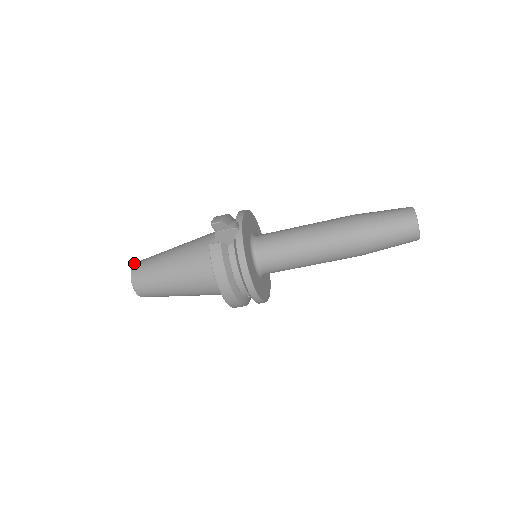
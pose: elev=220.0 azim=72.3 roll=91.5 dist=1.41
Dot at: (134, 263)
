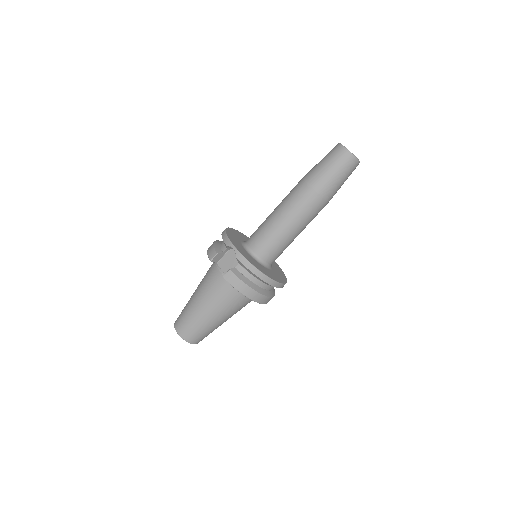
Dot at: (174, 326)
